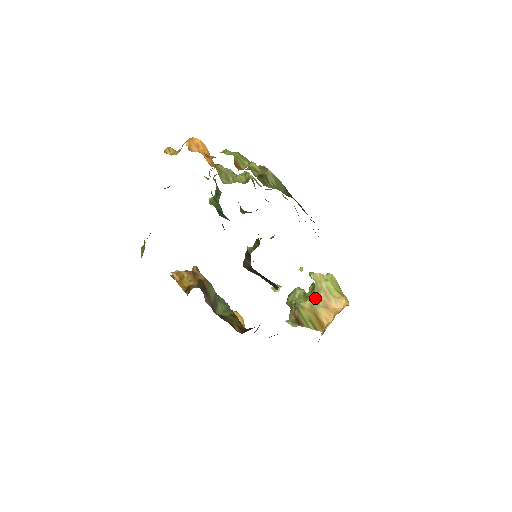
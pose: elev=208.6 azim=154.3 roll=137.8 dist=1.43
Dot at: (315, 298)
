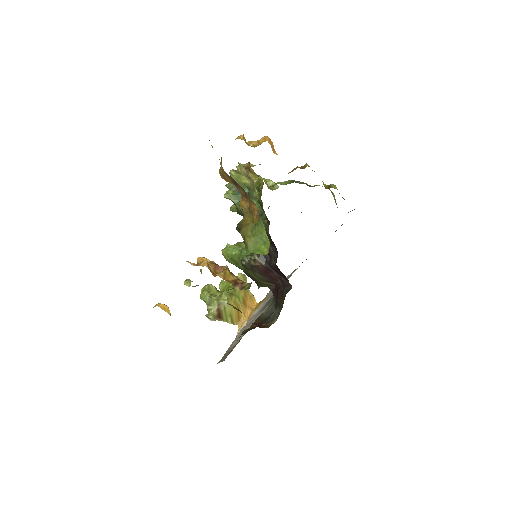
Dot at: (238, 295)
